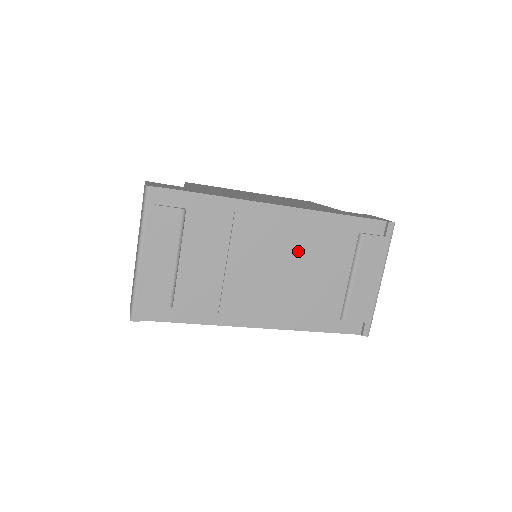
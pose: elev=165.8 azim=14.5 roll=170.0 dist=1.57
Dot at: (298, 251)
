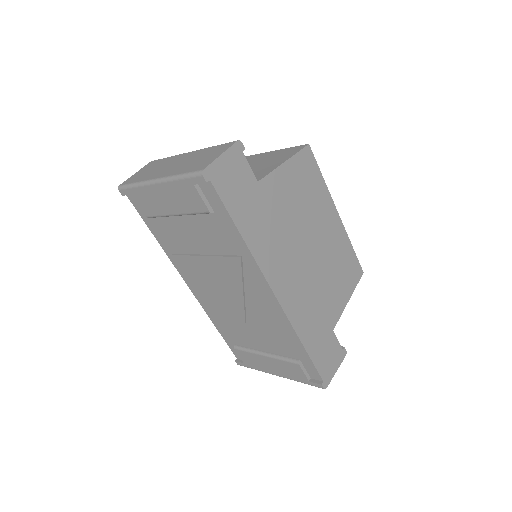
Dot at: (254, 311)
